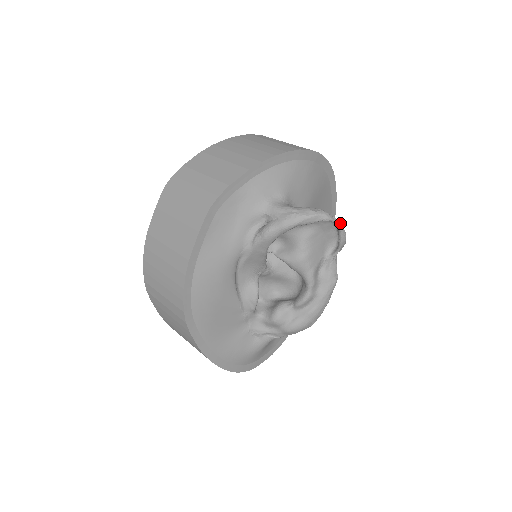
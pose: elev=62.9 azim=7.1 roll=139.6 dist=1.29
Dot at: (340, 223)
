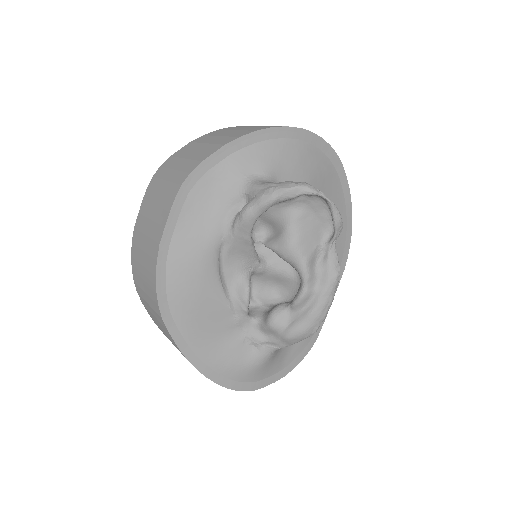
Dot at: (329, 198)
